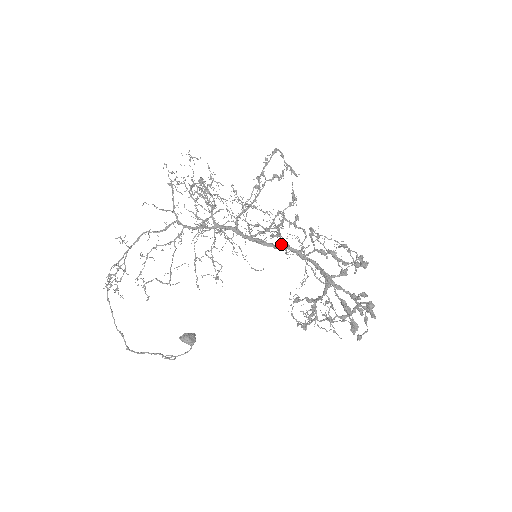
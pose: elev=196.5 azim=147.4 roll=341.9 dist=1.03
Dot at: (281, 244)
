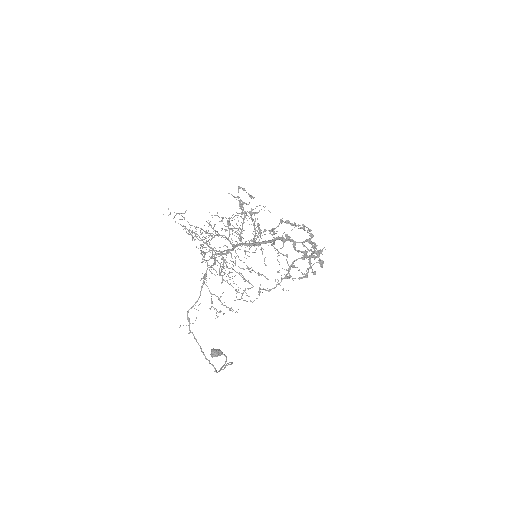
Dot at: occluded
